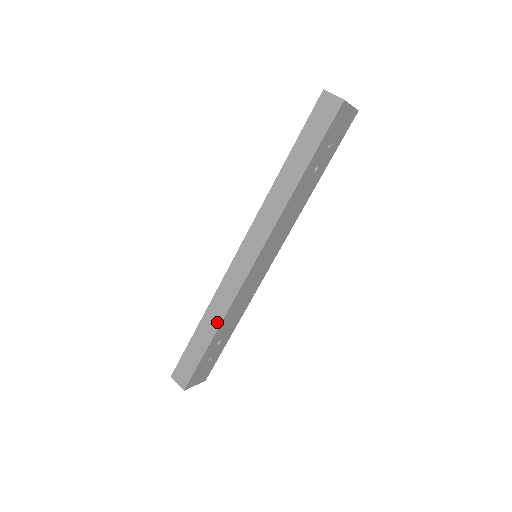
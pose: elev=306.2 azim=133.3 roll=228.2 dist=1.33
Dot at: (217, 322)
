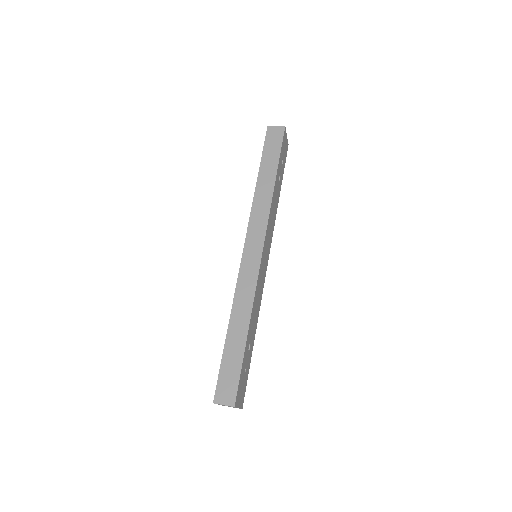
Dot at: (246, 316)
